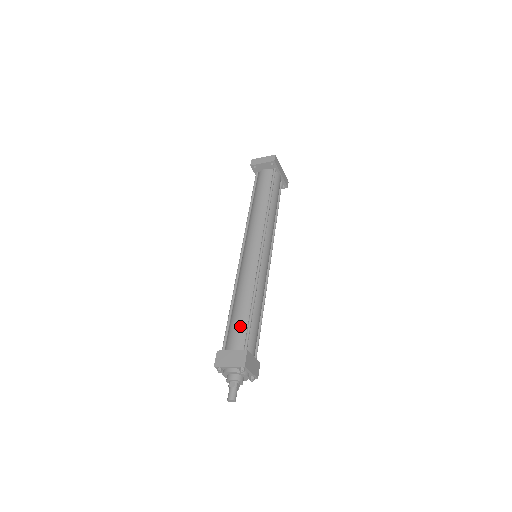
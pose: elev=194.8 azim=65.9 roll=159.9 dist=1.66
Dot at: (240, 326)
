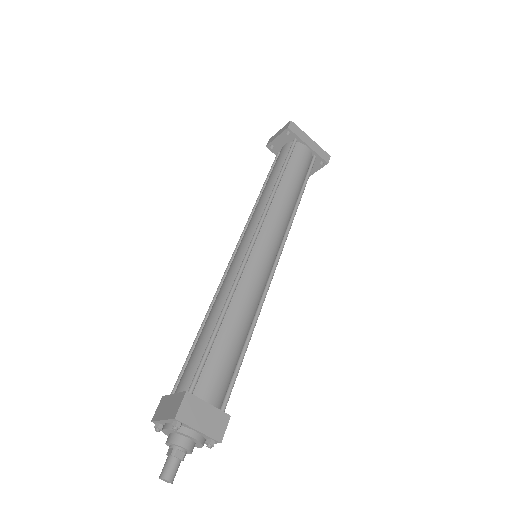
Dot at: (195, 355)
